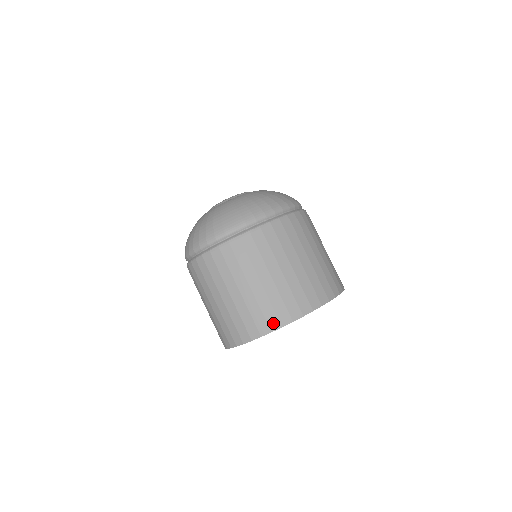
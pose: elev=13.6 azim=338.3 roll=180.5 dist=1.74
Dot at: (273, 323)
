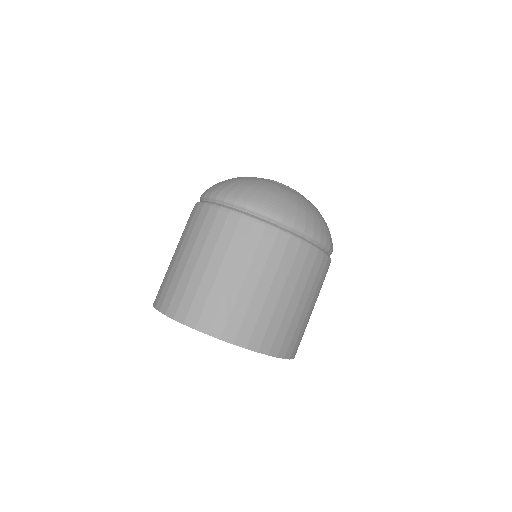
Dot at: (243, 338)
